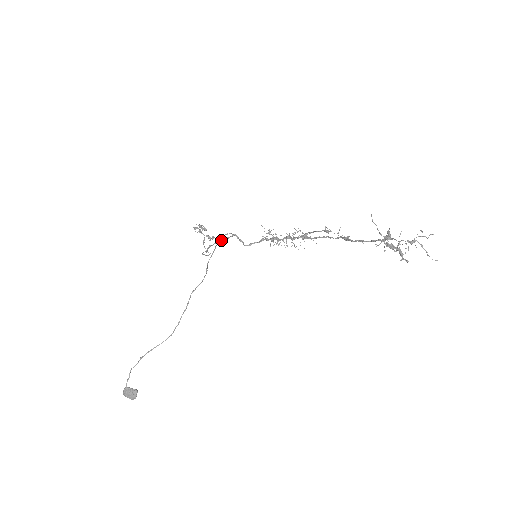
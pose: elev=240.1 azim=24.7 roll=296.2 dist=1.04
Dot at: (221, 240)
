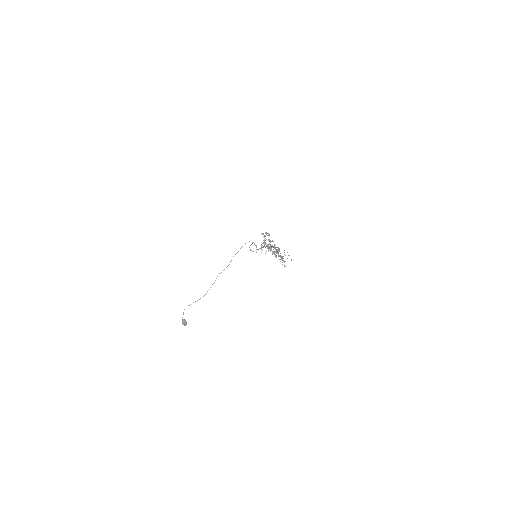
Dot at: occluded
